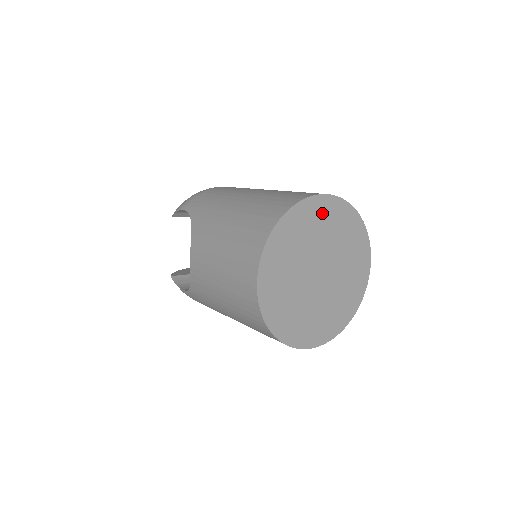
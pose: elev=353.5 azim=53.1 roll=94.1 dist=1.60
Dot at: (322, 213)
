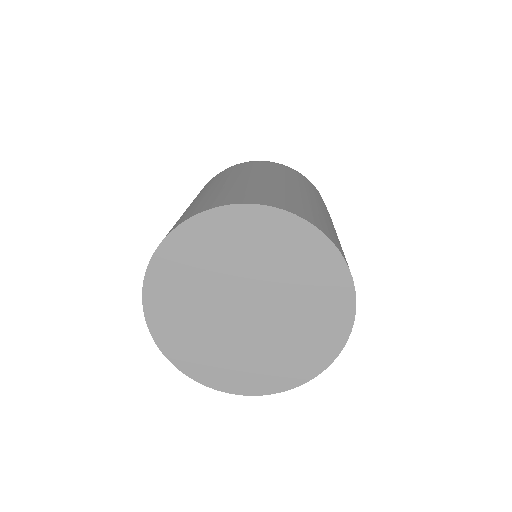
Dot at: (248, 230)
